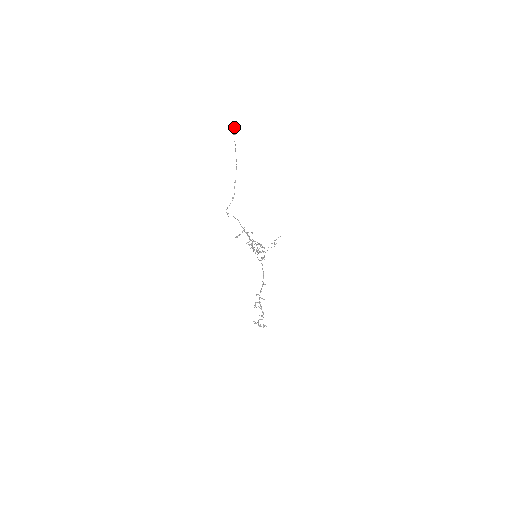
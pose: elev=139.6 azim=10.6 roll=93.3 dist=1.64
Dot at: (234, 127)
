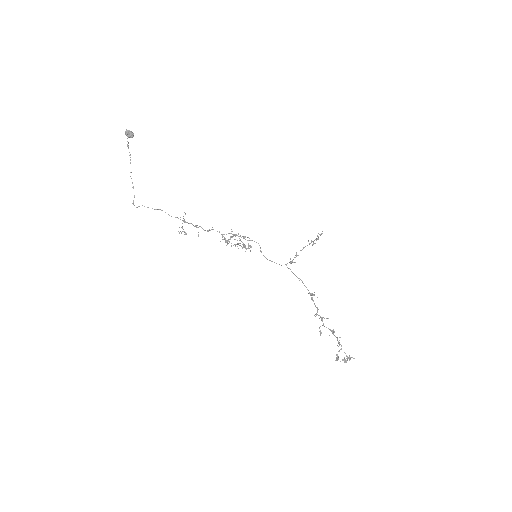
Dot at: (125, 131)
